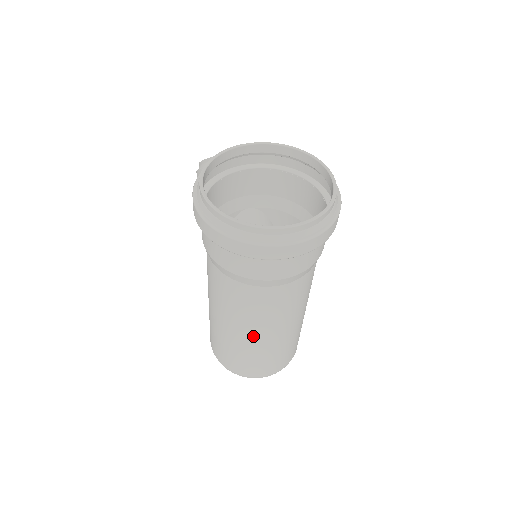
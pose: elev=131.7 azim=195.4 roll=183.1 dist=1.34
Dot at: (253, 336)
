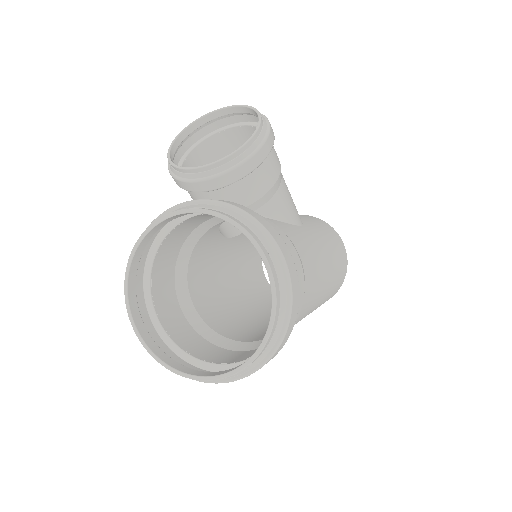
Dot at: occluded
